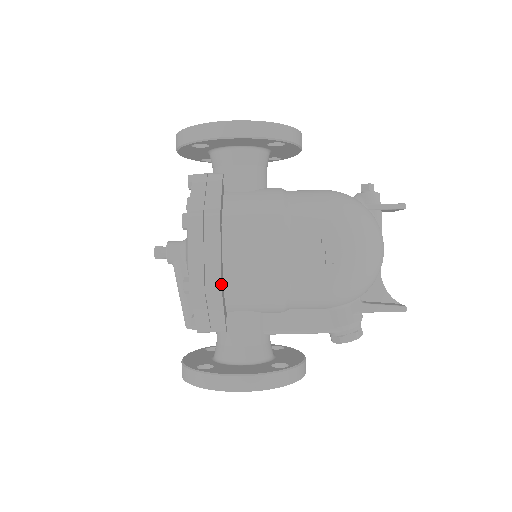
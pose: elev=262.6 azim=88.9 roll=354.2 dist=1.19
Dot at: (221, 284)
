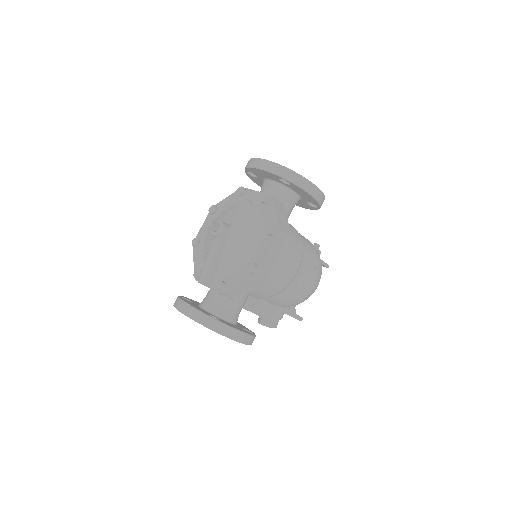
Dot at: occluded
